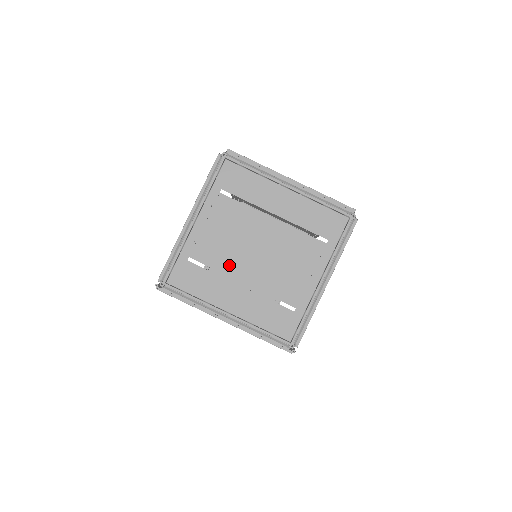
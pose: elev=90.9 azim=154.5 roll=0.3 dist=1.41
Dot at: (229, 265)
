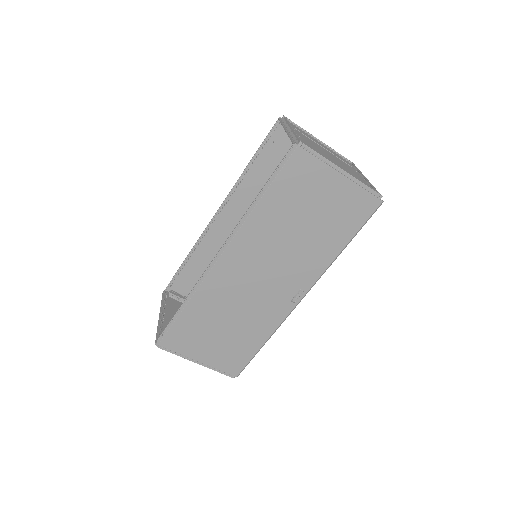
Dot at: (323, 154)
